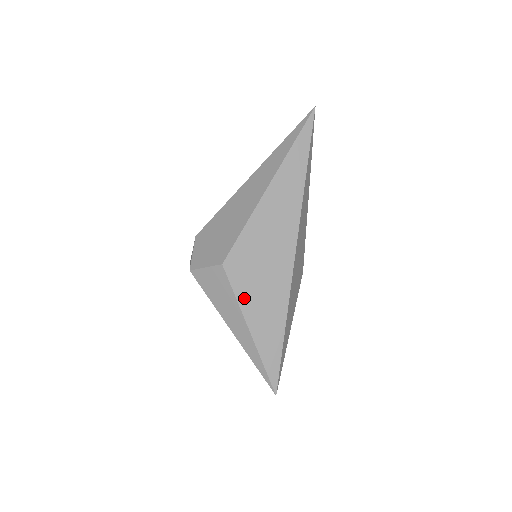
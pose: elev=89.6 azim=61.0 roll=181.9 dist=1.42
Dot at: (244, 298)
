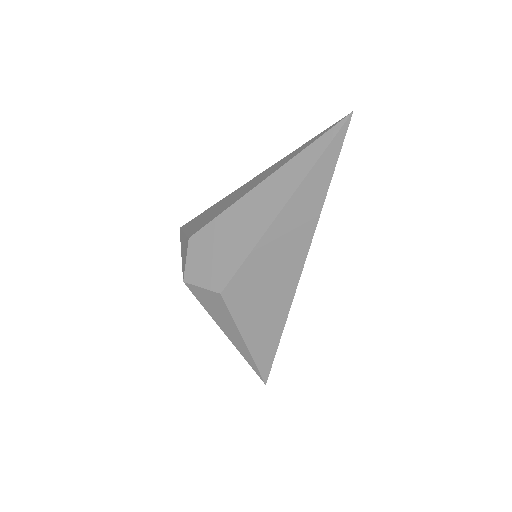
Dot at: (242, 319)
